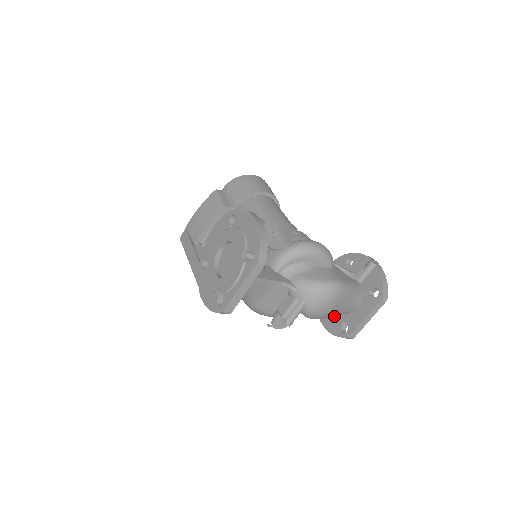
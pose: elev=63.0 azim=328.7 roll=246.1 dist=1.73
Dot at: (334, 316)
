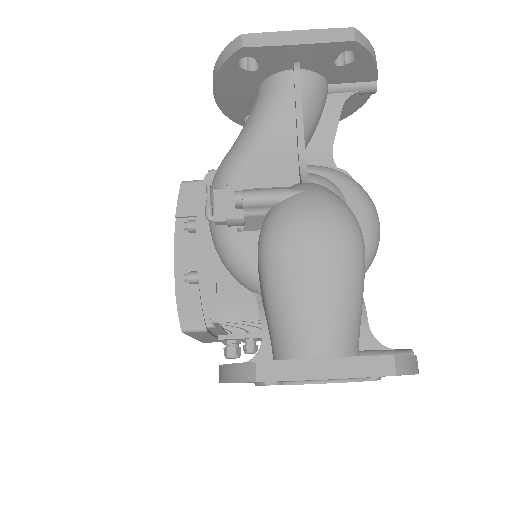
Dot at: occluded
